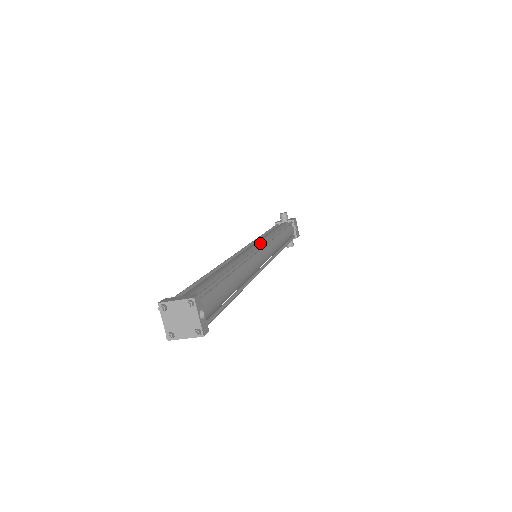
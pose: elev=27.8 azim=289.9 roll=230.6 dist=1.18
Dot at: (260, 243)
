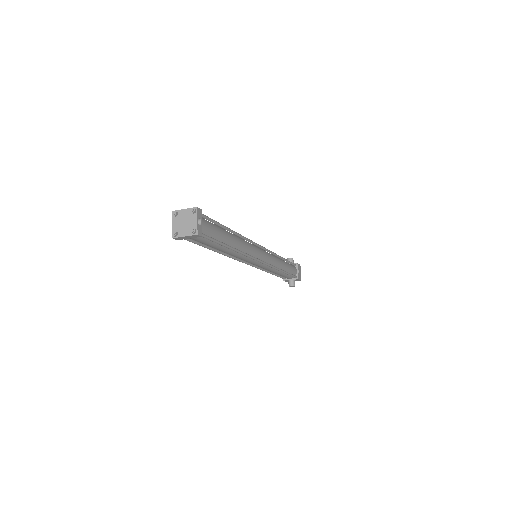
Dot at: occluded
